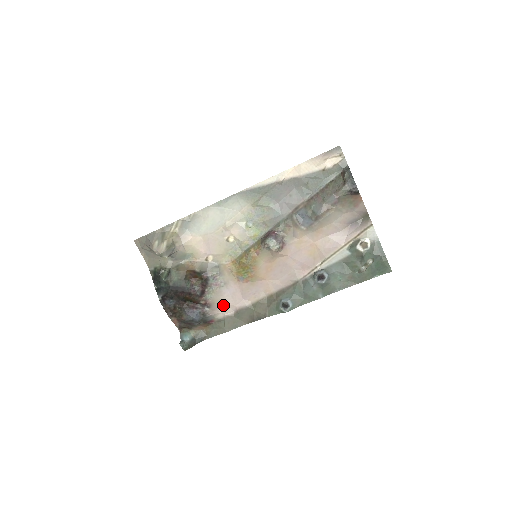
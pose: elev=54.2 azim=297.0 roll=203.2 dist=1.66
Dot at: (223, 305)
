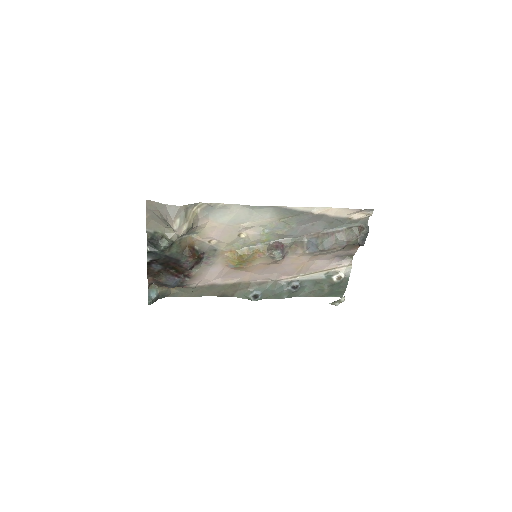
Dot at: (201, 278)
